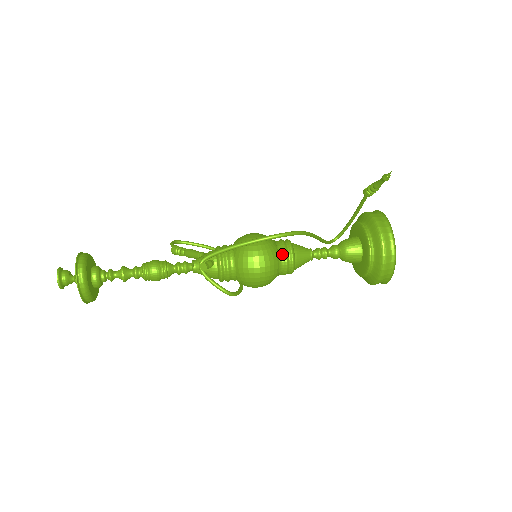
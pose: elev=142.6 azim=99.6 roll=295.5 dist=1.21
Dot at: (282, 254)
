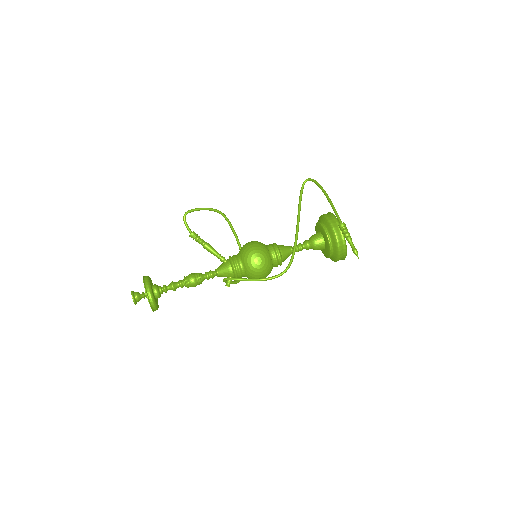
Dot at: (275, 266)
